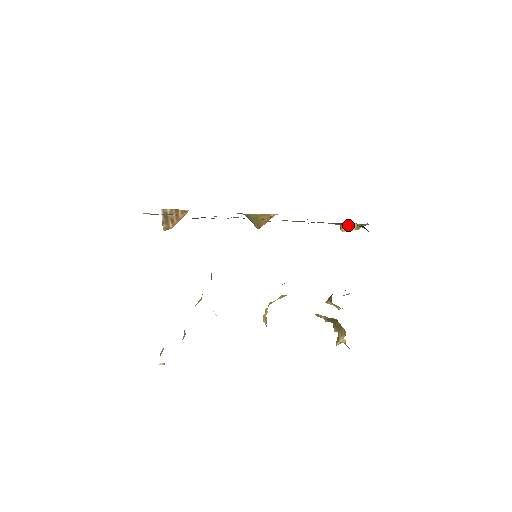
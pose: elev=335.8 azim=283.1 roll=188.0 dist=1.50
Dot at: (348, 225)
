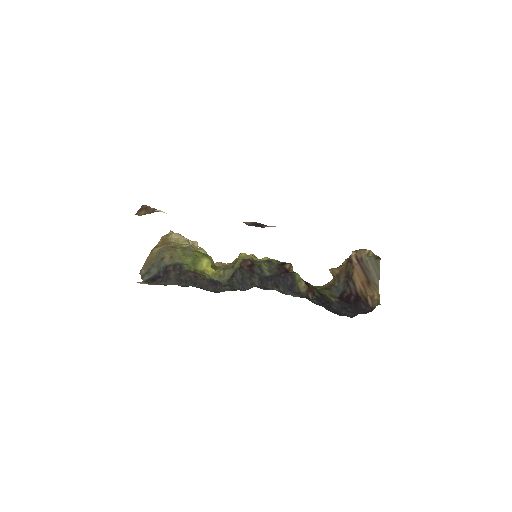
Dot at: occluded
